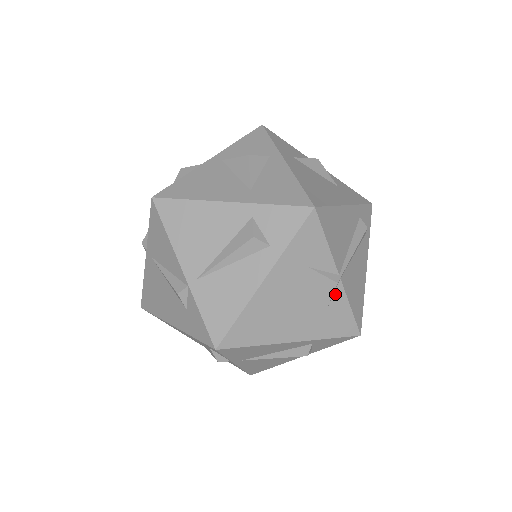
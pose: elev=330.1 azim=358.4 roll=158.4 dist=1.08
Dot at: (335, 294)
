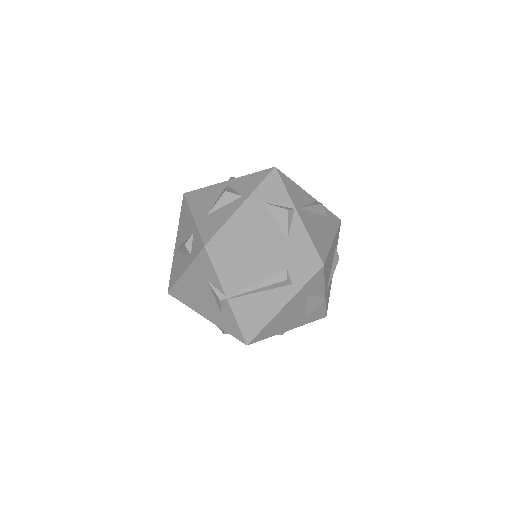
Dot at: (226, 307)
